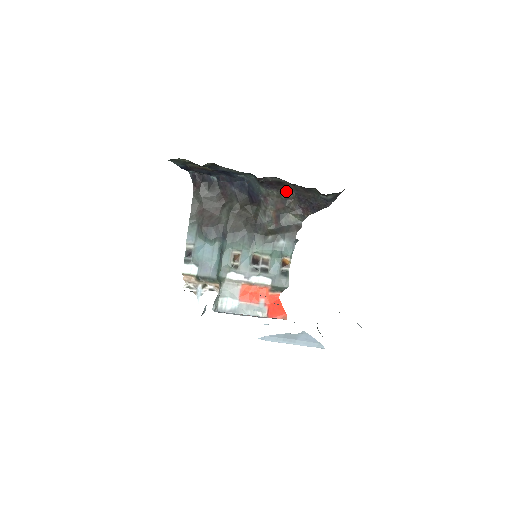
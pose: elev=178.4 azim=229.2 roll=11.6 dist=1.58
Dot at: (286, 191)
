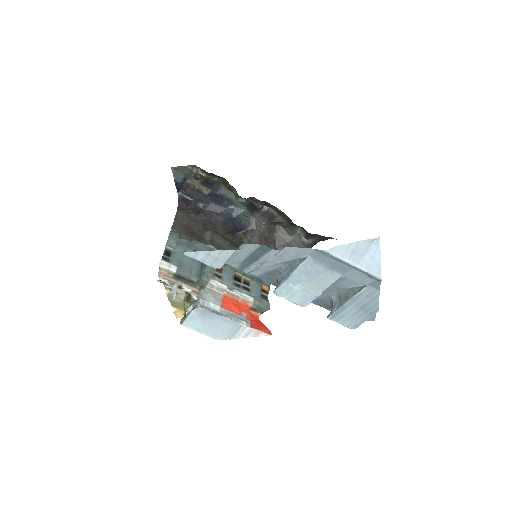
Dot at: (271, 230)
